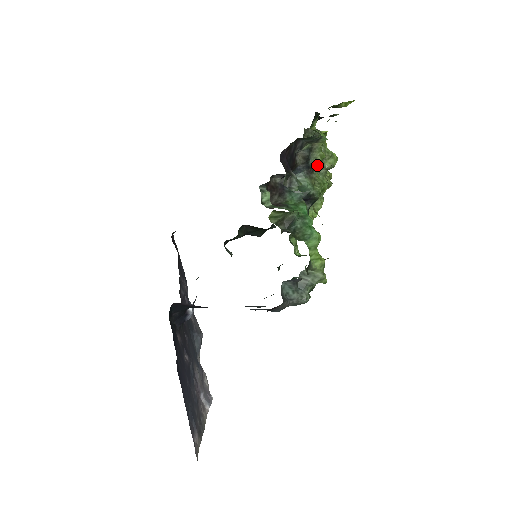
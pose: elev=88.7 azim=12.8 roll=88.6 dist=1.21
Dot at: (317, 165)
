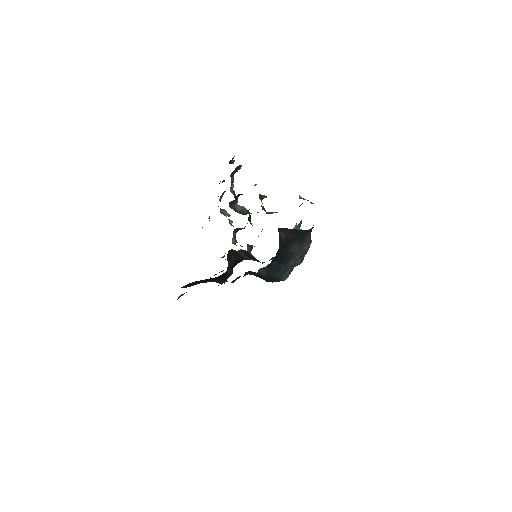
Dot at: occluded
